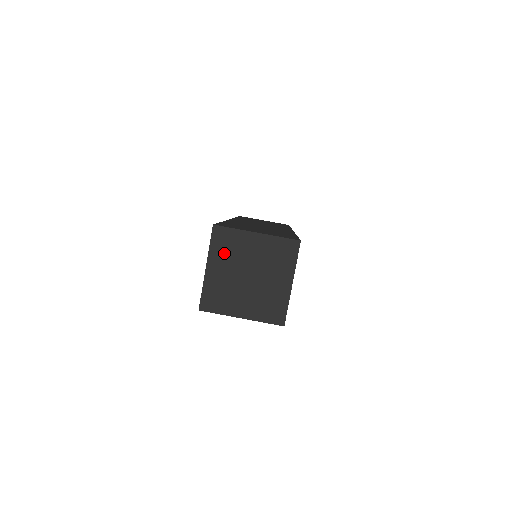
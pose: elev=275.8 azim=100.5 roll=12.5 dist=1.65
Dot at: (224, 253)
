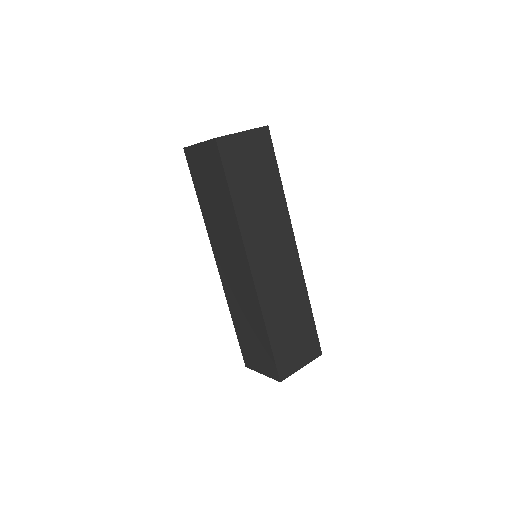
Dot at: occluded
